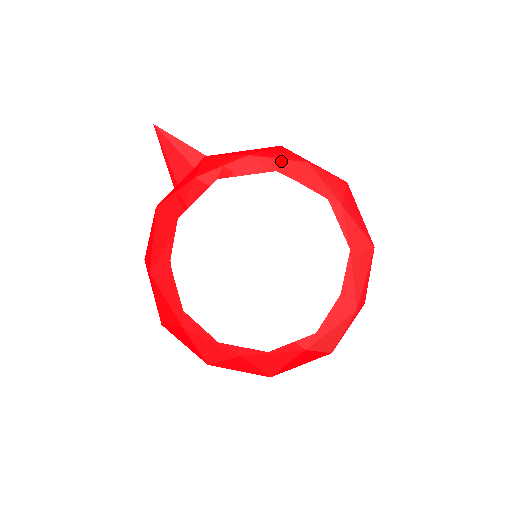
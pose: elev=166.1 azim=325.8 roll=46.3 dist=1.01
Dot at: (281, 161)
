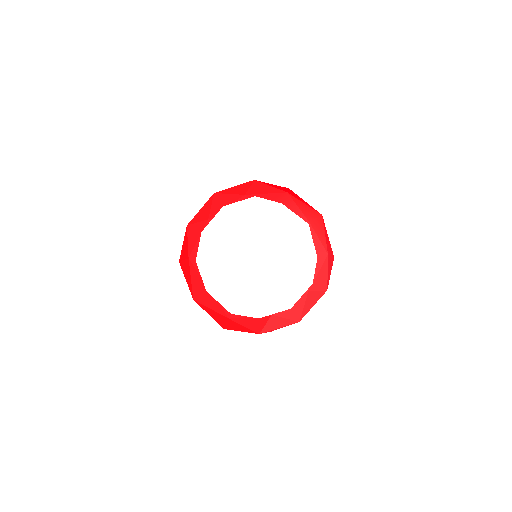
Dot at: occluded
